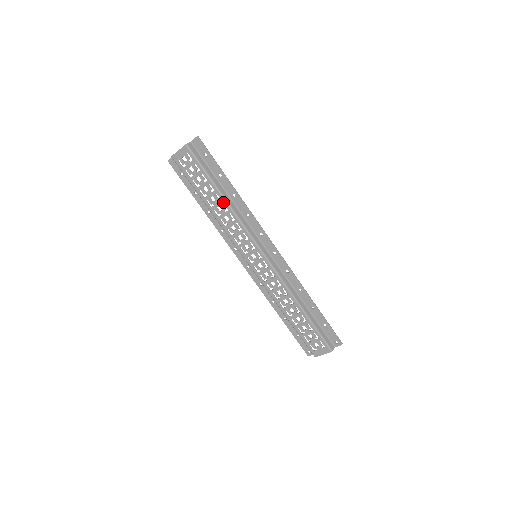
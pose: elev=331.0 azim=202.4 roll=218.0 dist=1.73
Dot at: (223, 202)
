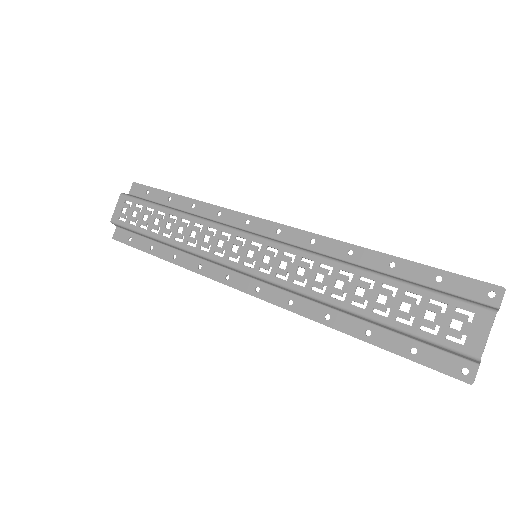
Dot at: (180, 217)
